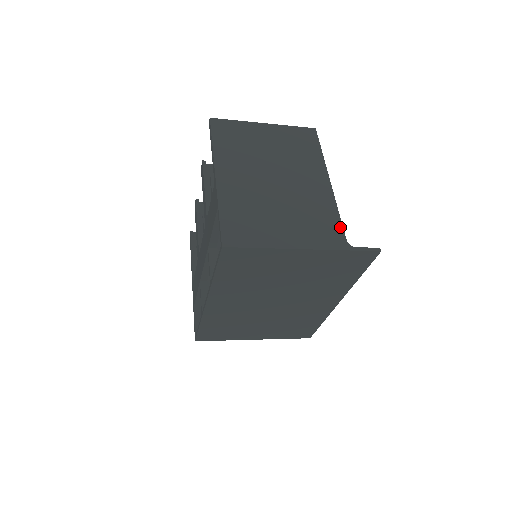
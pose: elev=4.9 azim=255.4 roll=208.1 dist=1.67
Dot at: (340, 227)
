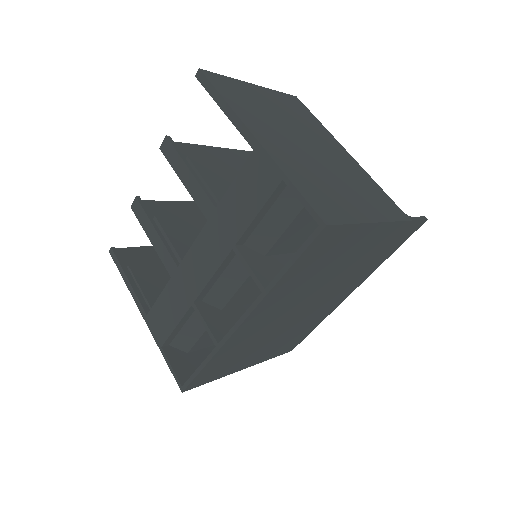
Dot at: (388, 197)
